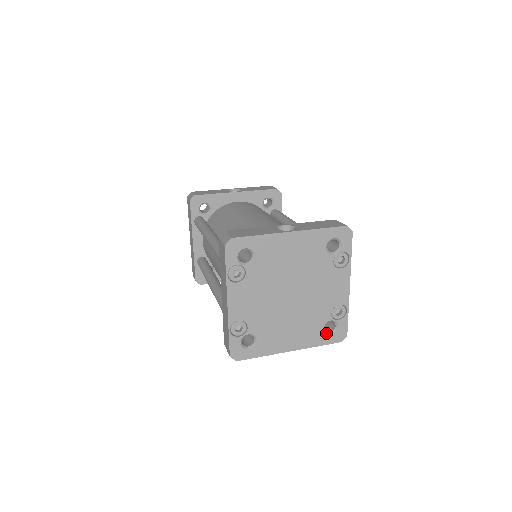
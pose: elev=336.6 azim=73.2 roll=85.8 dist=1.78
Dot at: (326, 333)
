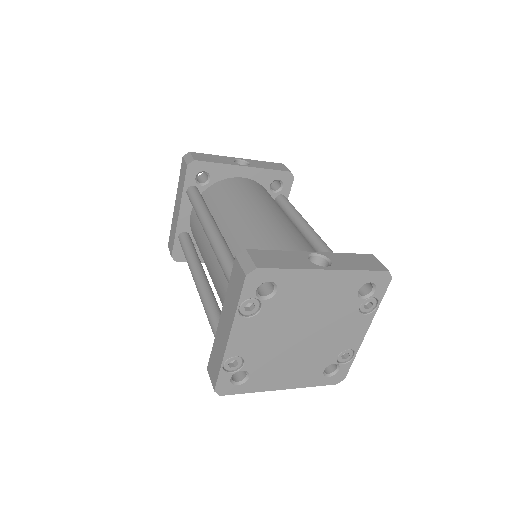
Dot at: (325, 375)
